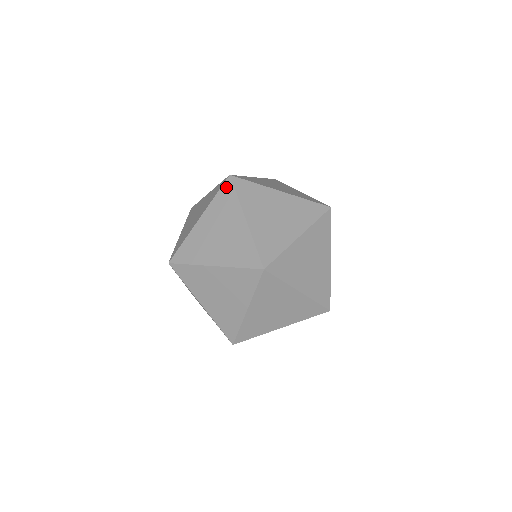
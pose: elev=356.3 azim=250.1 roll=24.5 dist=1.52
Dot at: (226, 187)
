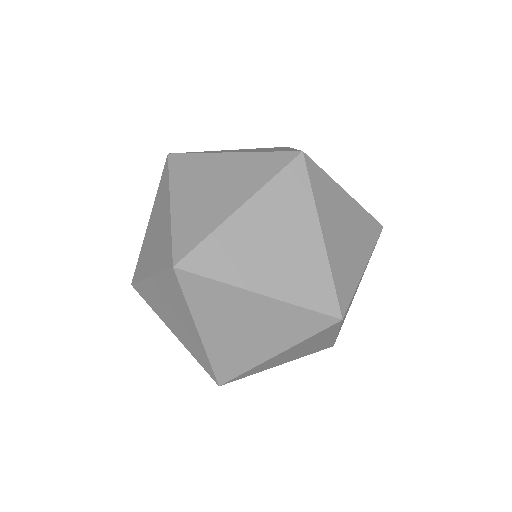
Dot at: (164, 170)
